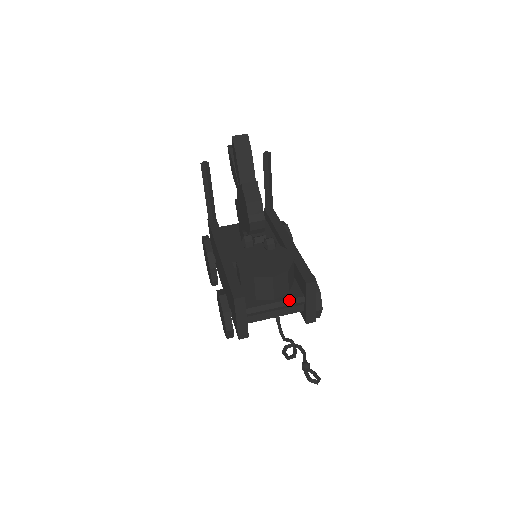
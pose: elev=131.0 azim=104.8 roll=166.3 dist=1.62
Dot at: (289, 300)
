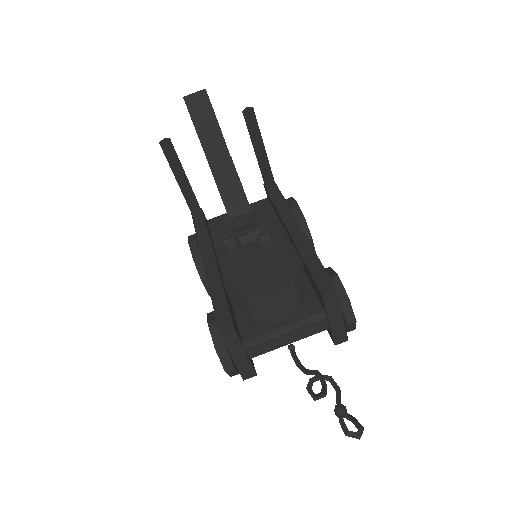
Dot at: (303, 320)
